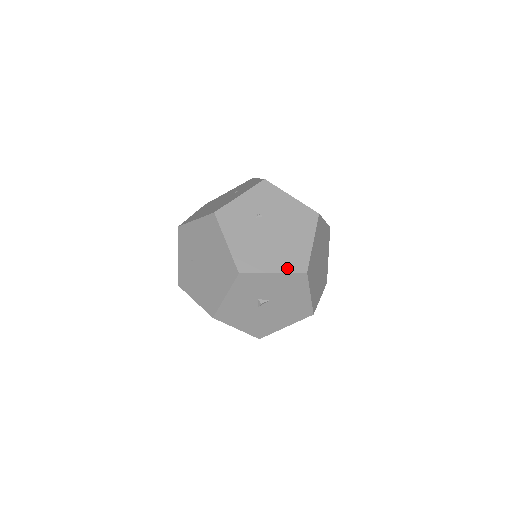
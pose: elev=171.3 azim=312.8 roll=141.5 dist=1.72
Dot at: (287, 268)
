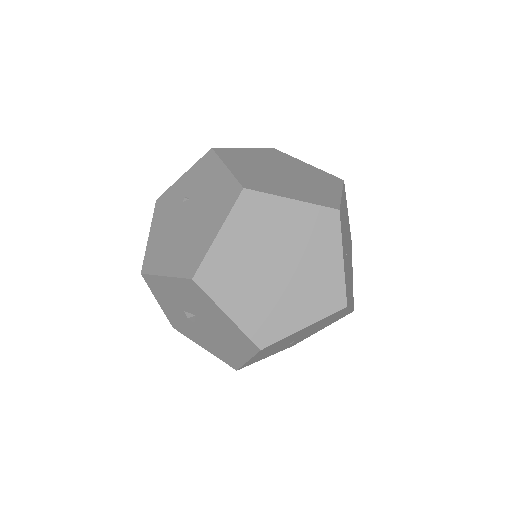
Dot at: (177, 271)
